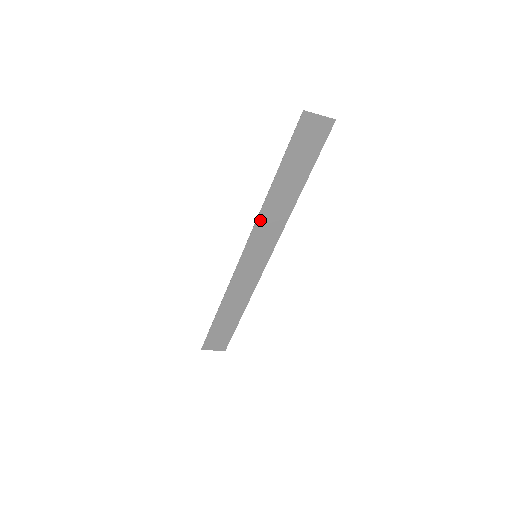
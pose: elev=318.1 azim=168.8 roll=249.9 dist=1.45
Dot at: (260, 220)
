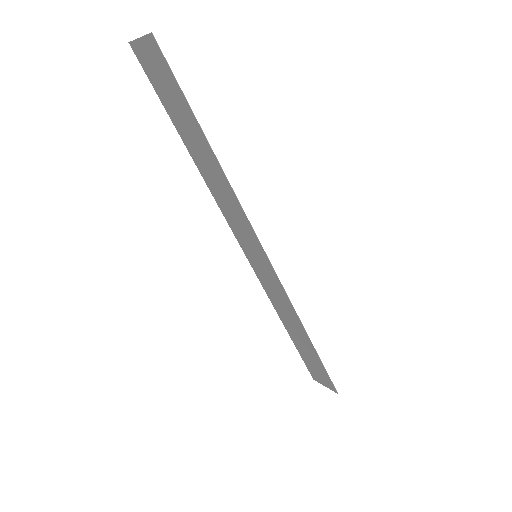
Dot at: (220, 204)
